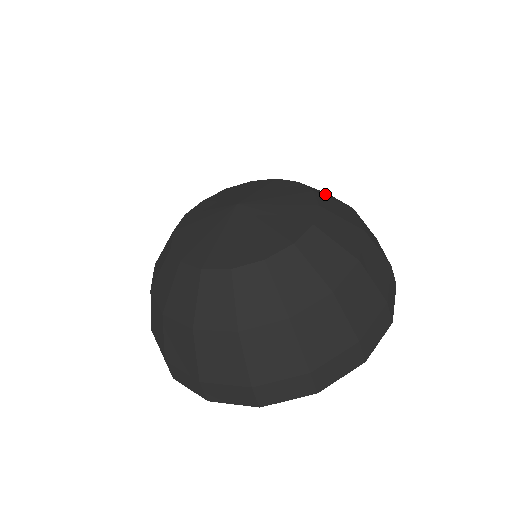
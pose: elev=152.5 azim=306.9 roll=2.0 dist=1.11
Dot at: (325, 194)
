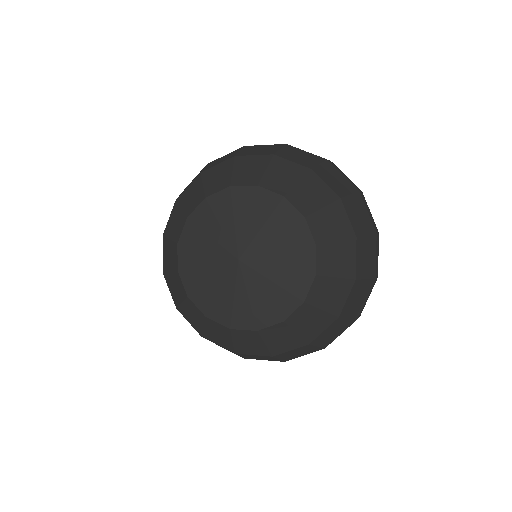
Dot at: (332, 222)
